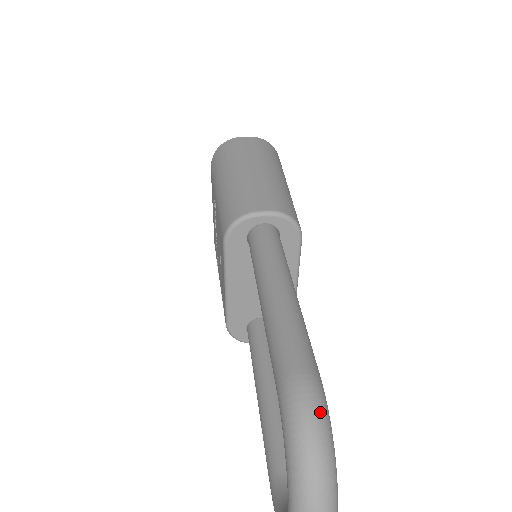
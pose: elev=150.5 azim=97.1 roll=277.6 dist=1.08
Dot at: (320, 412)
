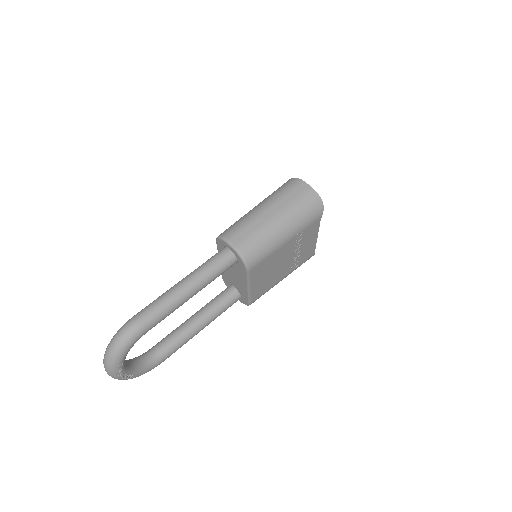
Dot at: (126, 337)
